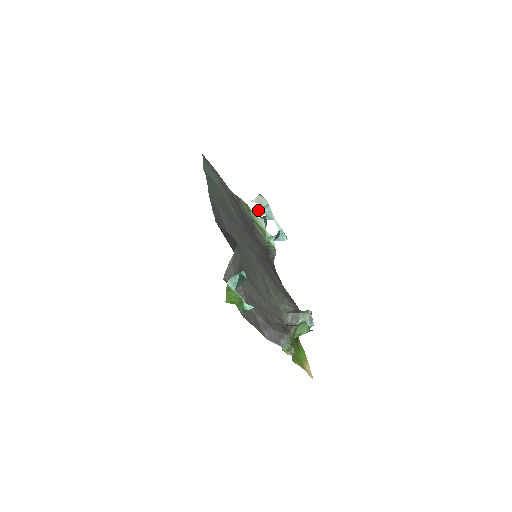
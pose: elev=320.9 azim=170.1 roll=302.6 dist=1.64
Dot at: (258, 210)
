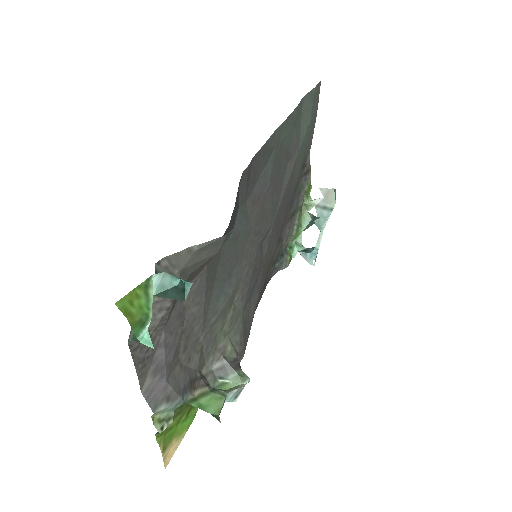
Dot at: (316, 204)
